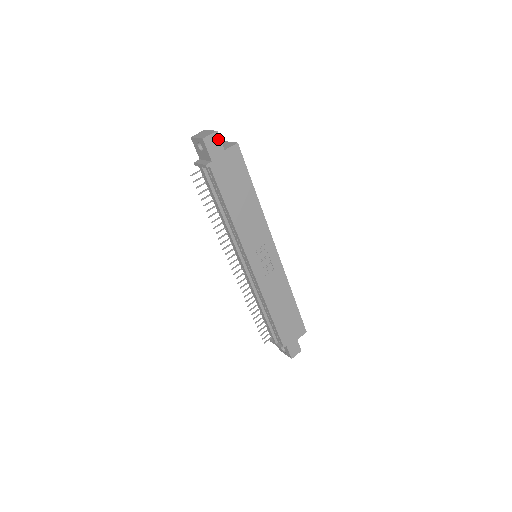
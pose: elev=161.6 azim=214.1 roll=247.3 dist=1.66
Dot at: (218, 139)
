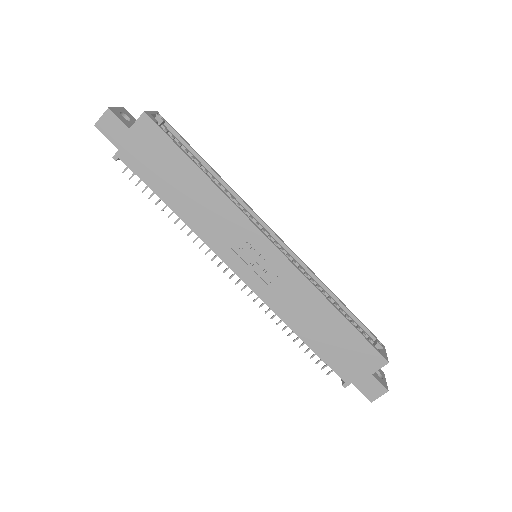
Dot at: (115, 118)
